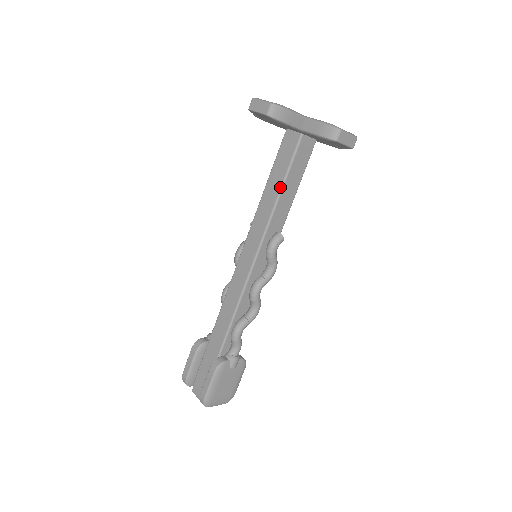
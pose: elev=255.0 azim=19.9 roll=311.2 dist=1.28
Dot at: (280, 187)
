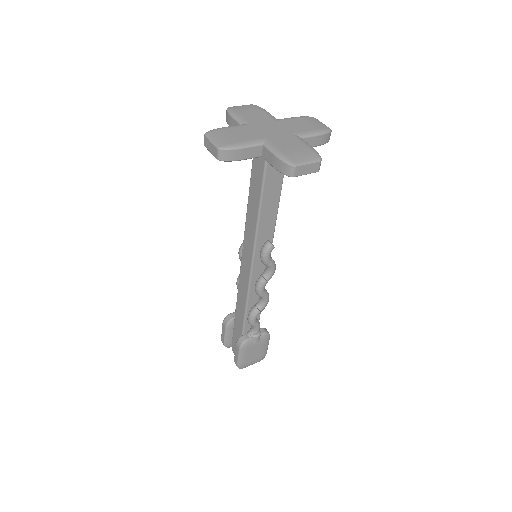
Dot at: (258, 205)
